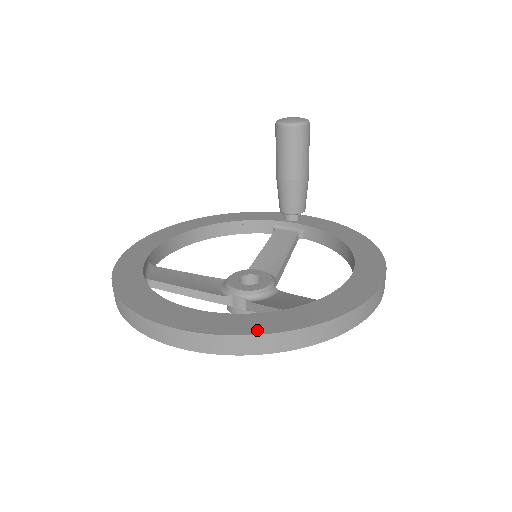
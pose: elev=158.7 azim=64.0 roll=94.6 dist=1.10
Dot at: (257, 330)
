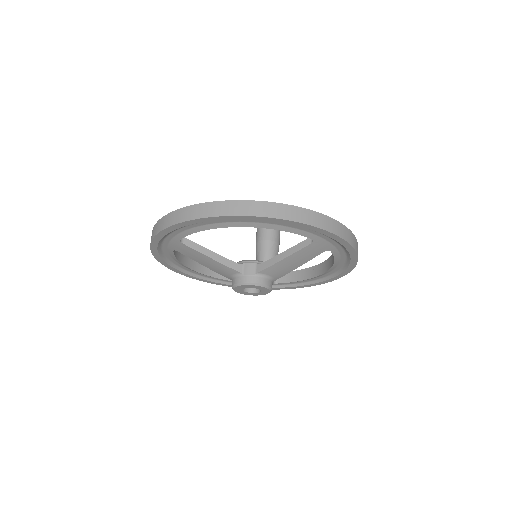
Dot at: (297, 209)
